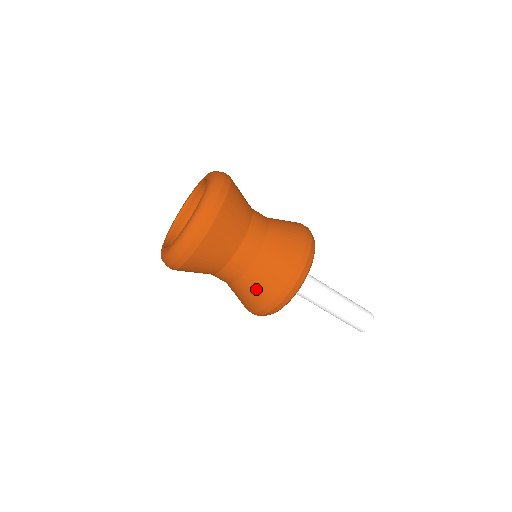
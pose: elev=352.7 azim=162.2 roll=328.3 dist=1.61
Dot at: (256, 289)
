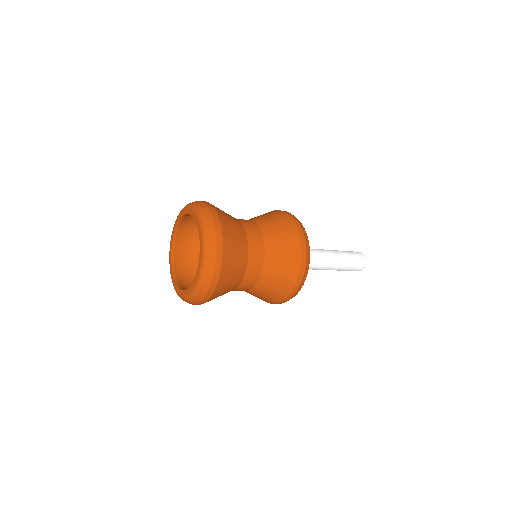
Dot at: (282, 262)
